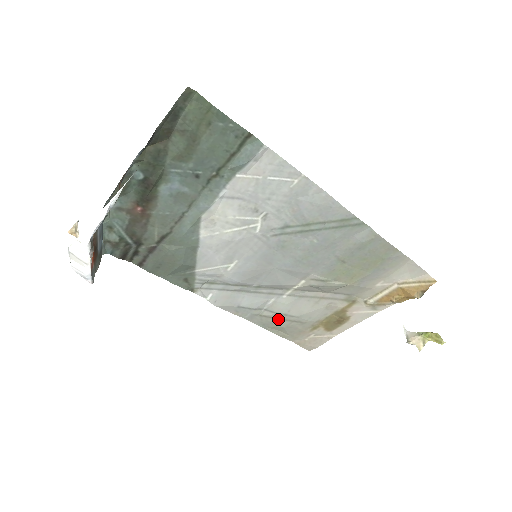
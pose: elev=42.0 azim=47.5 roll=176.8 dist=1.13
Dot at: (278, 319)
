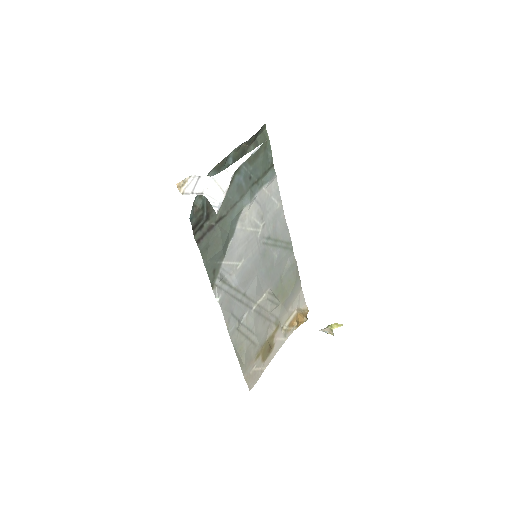
Dot at: (246, 337)
